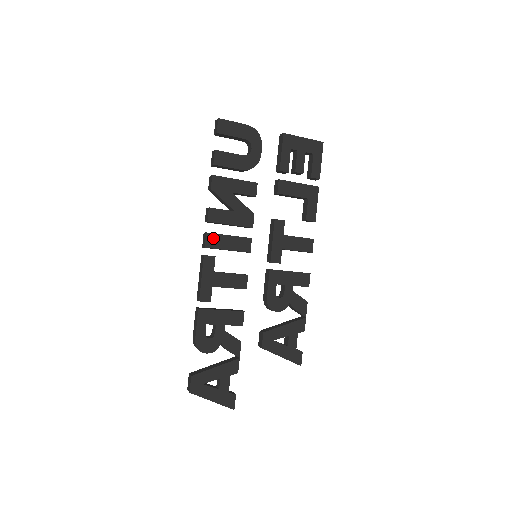
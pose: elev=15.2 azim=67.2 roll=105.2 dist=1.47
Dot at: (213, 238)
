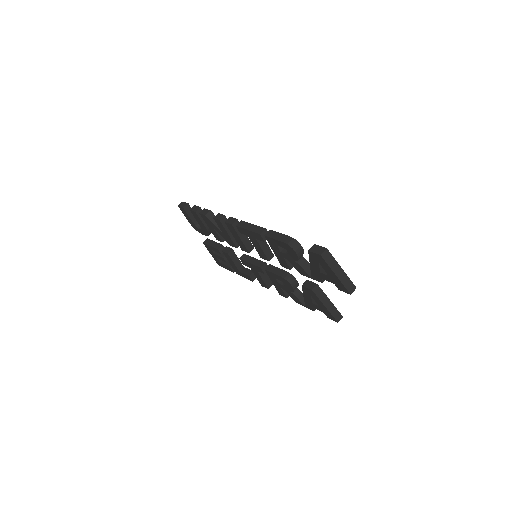
Dot at: occluded
